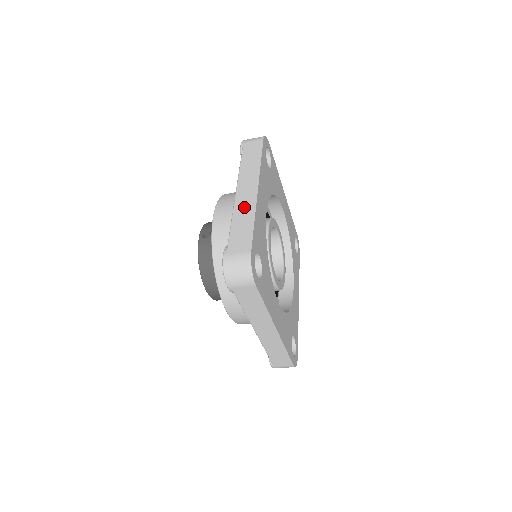
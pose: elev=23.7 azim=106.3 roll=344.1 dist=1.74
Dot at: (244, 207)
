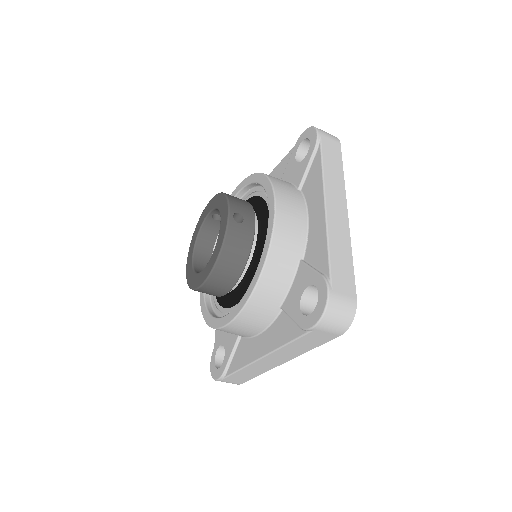
Dot at: (339, 231)
